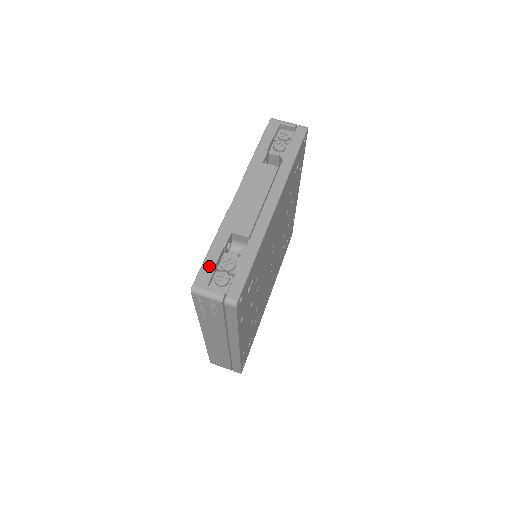
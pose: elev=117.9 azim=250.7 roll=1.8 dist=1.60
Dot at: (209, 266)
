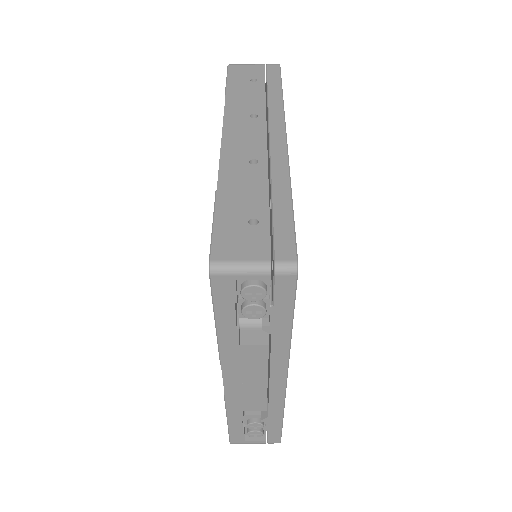
Dot at: (237, 433)
